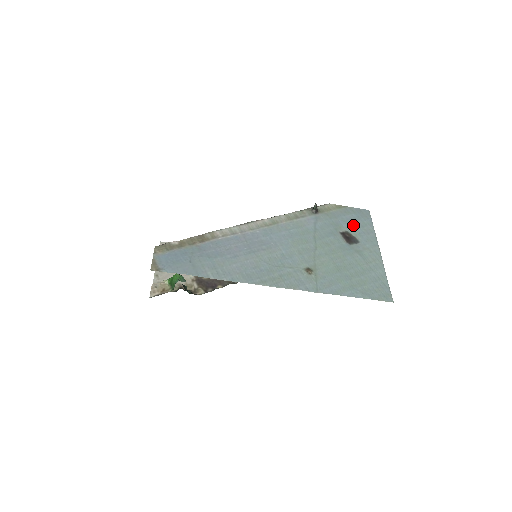
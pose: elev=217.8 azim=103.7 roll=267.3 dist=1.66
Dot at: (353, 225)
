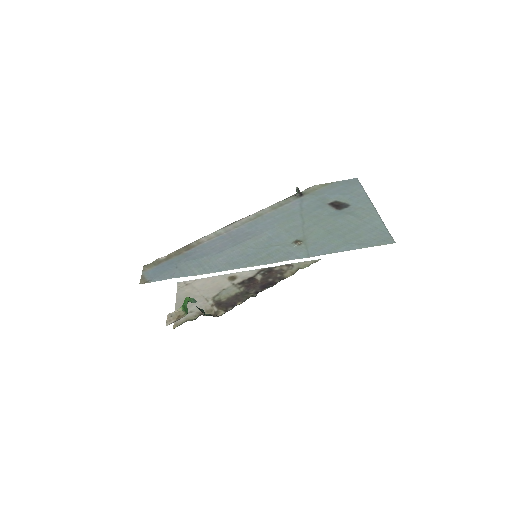
Dot at: (341, 194)
